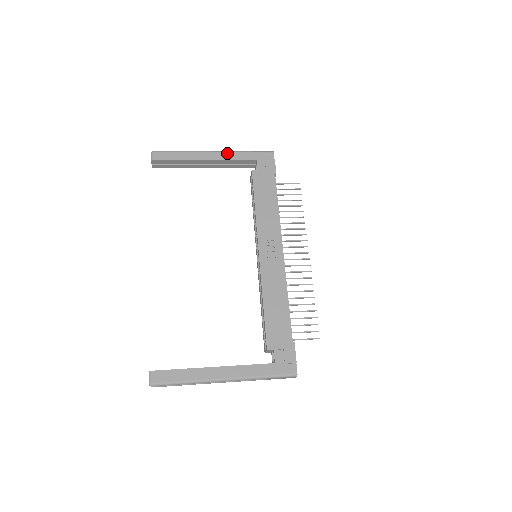
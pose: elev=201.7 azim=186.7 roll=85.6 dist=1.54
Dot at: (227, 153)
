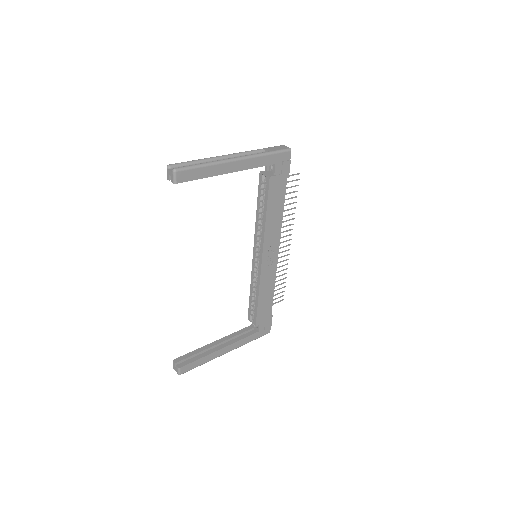
Dot at: (251, 160)
